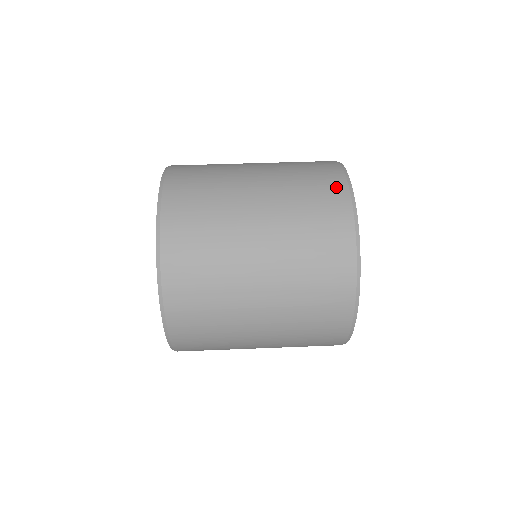
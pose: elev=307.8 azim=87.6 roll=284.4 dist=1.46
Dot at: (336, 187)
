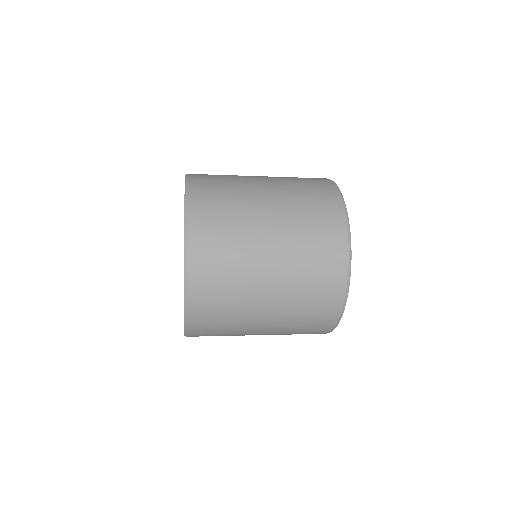
Dot at: (323, 182)
